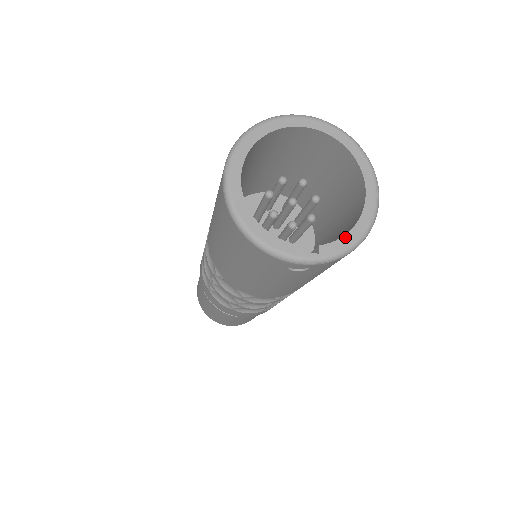
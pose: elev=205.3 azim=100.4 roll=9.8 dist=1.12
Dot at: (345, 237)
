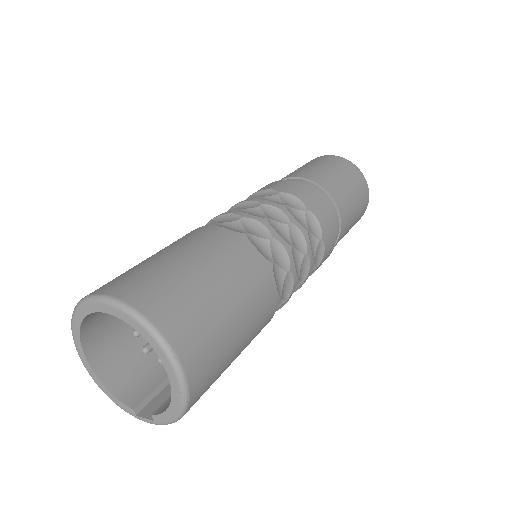
Dot at: (166, 412)
